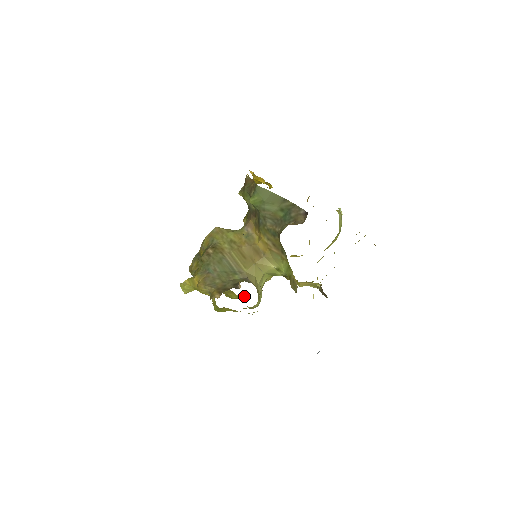
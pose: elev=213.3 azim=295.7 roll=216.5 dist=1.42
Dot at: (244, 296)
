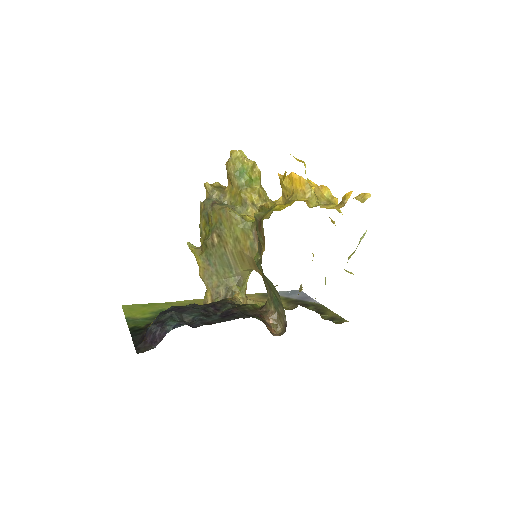
Dot at: occluded
